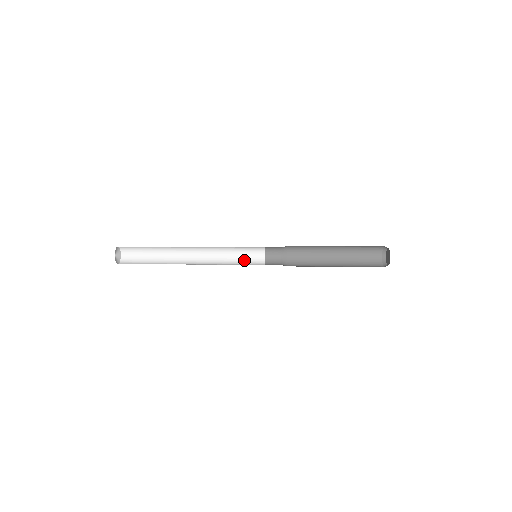
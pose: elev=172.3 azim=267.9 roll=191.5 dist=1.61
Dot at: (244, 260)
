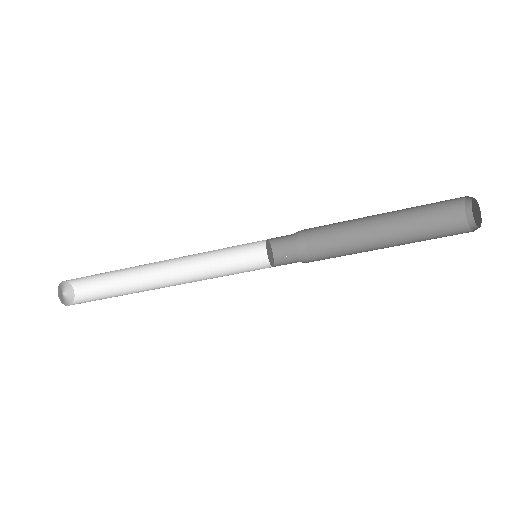
Dot at: (242, 264)
